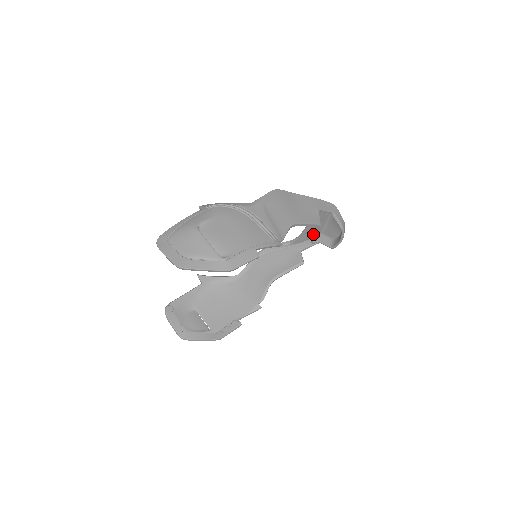
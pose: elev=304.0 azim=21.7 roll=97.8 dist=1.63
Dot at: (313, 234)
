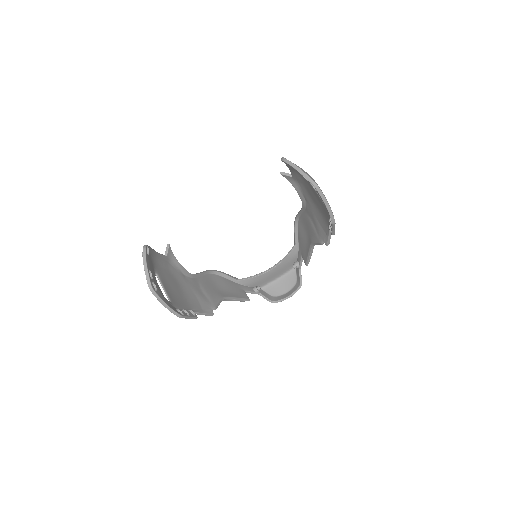
Dot at: (258, 284)
